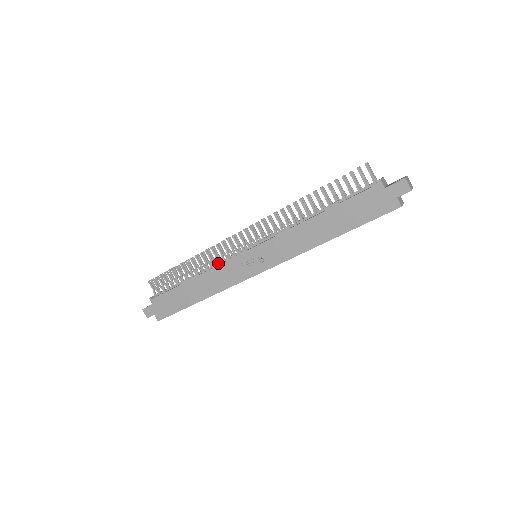
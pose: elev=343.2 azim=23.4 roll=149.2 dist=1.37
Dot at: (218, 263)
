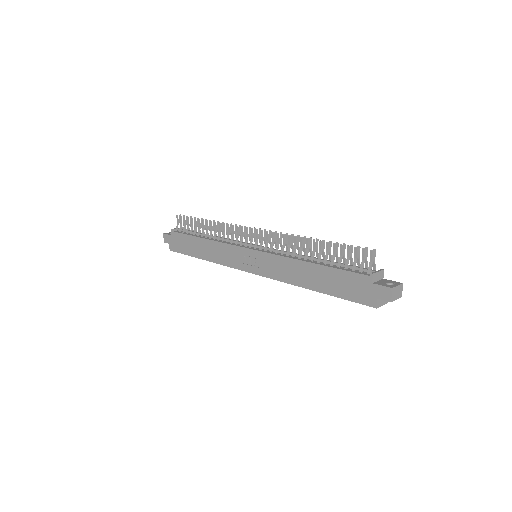
Dot at: (227, 241)
